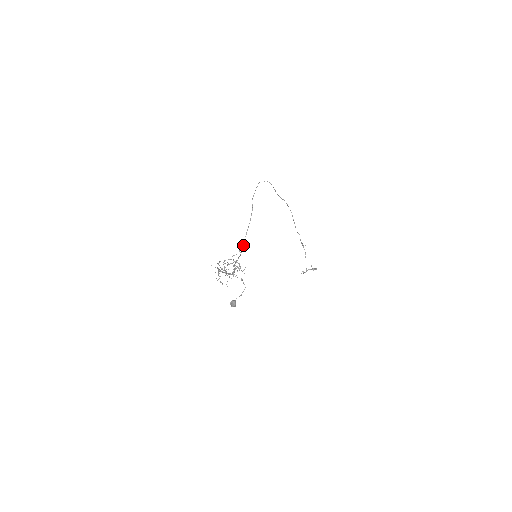
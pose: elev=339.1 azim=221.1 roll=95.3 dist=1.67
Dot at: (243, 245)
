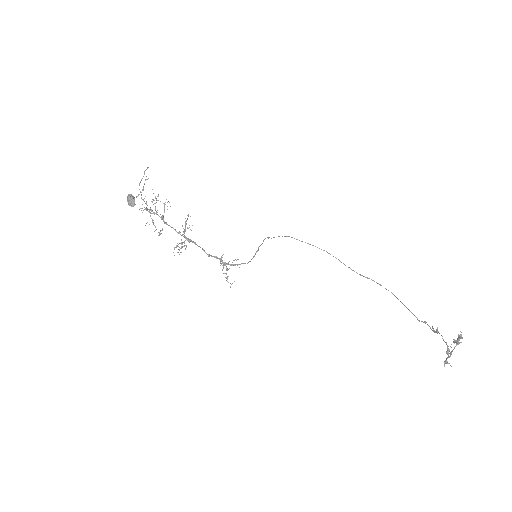
Dot at: (248, 262)
